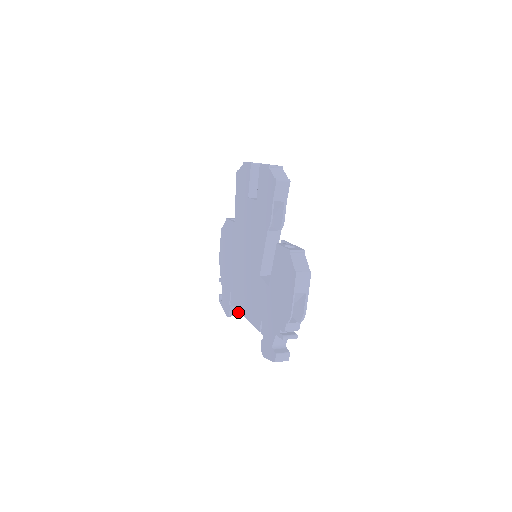
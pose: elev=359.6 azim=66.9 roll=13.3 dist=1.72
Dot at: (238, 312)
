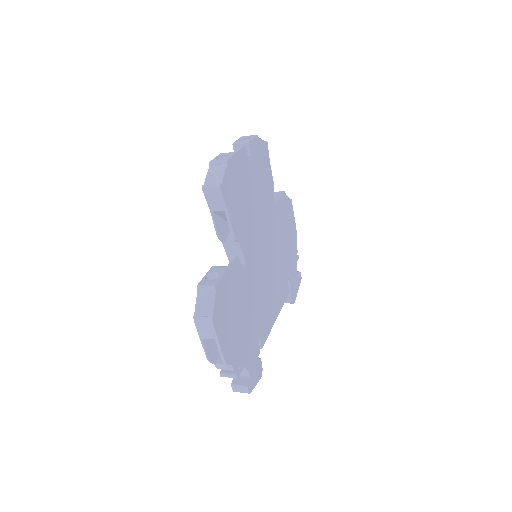
Dot at: (289, 300)
